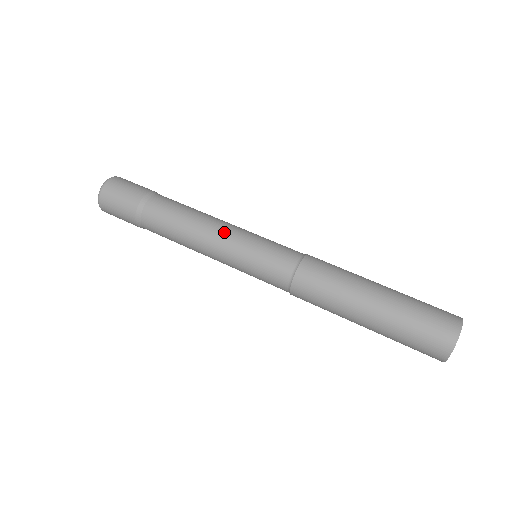
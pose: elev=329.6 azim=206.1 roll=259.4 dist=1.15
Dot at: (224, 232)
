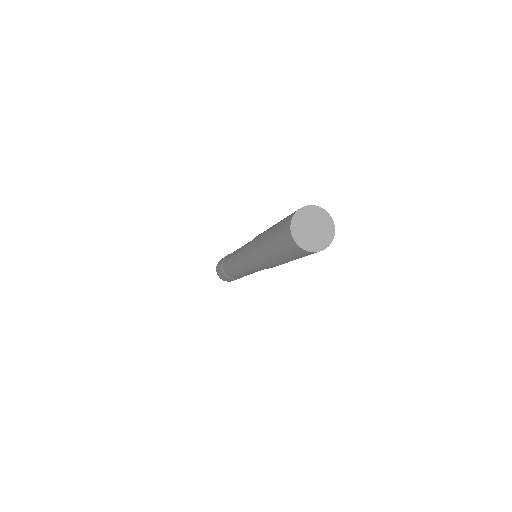
Dot at: occluded
